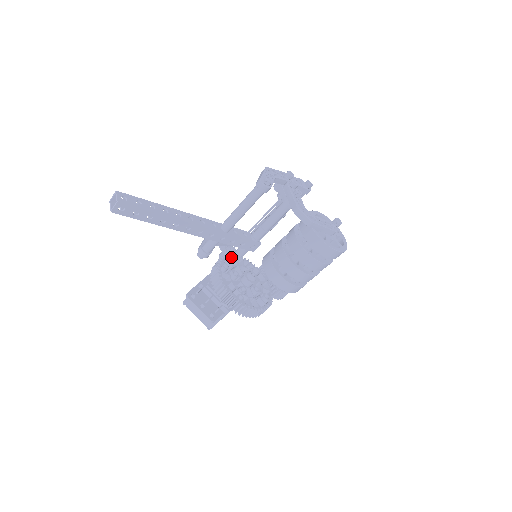
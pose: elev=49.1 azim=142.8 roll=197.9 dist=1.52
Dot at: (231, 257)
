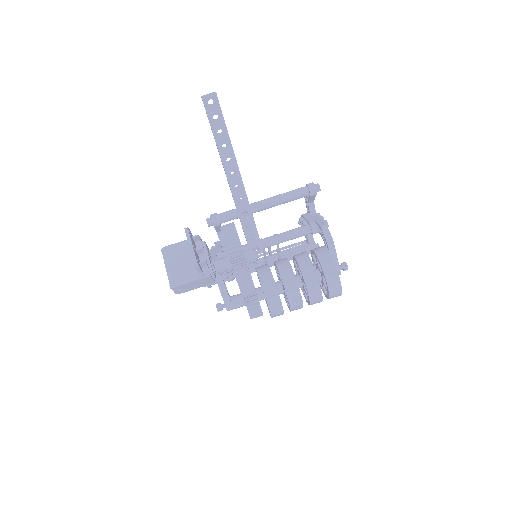
Dot at: occluded
